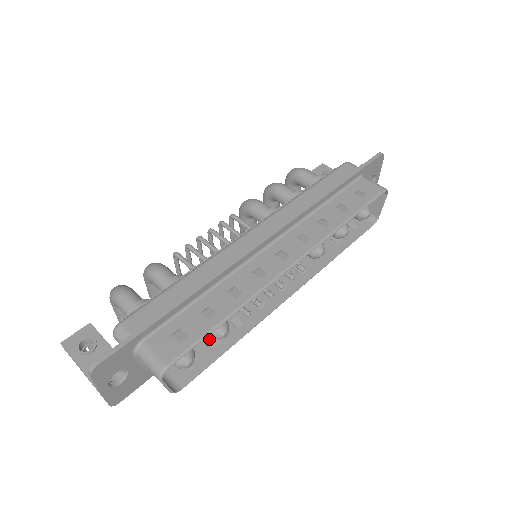
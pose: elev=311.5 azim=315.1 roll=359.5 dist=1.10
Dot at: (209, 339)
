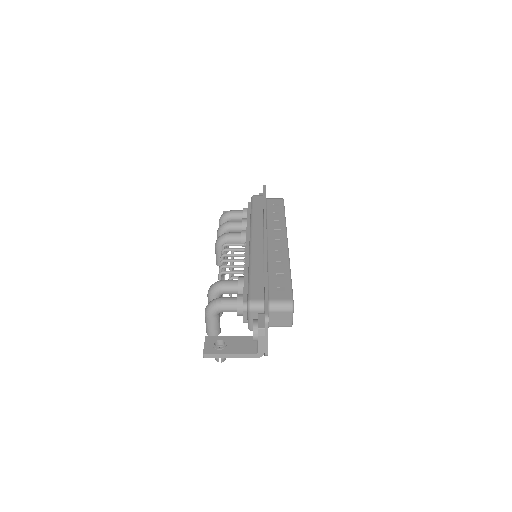
Dot at: occluded
